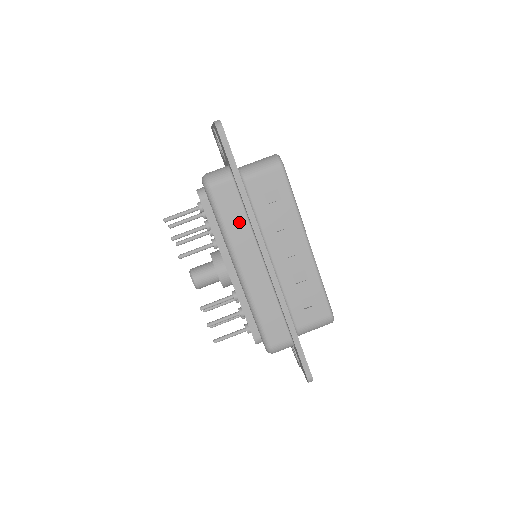
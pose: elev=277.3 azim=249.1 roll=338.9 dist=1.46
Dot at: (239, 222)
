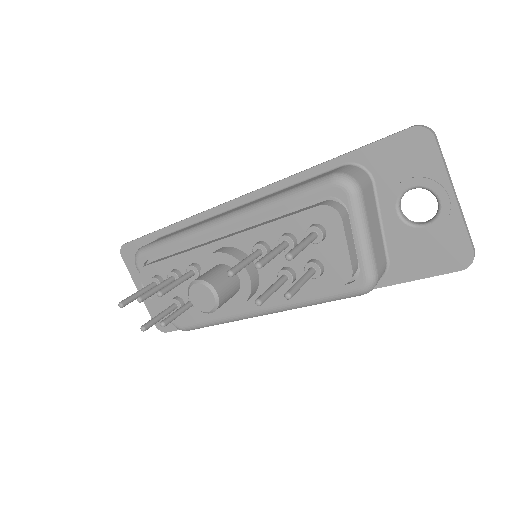
Dot at: occluded
